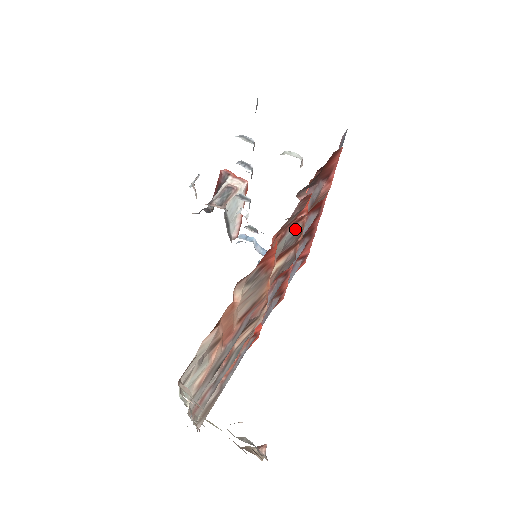
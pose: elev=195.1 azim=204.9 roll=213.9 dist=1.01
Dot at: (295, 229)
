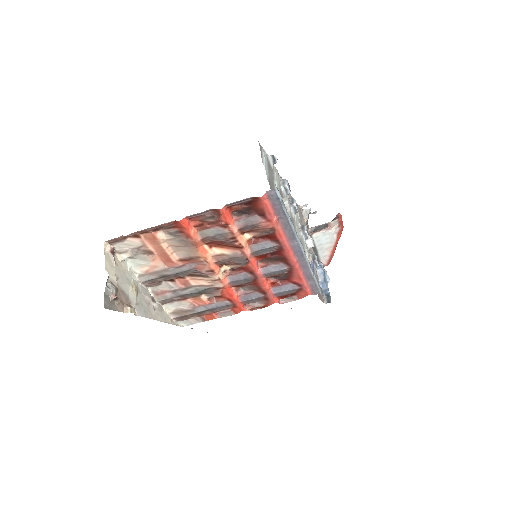
Dot at: (222, 231)
